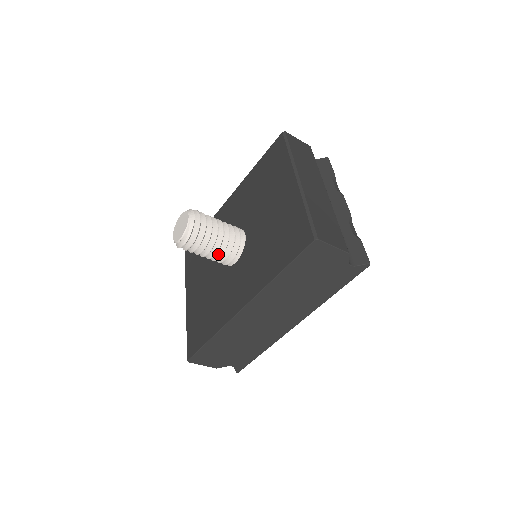
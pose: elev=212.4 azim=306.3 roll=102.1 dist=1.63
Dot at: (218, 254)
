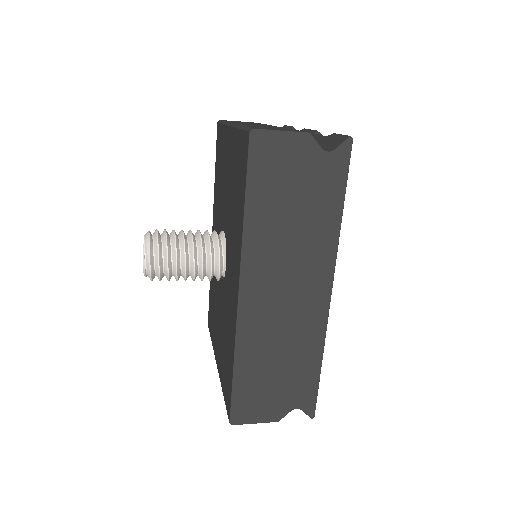
Dot at: (199, 264)
